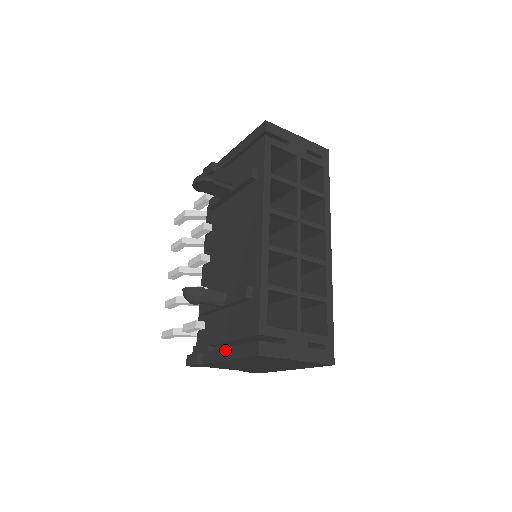
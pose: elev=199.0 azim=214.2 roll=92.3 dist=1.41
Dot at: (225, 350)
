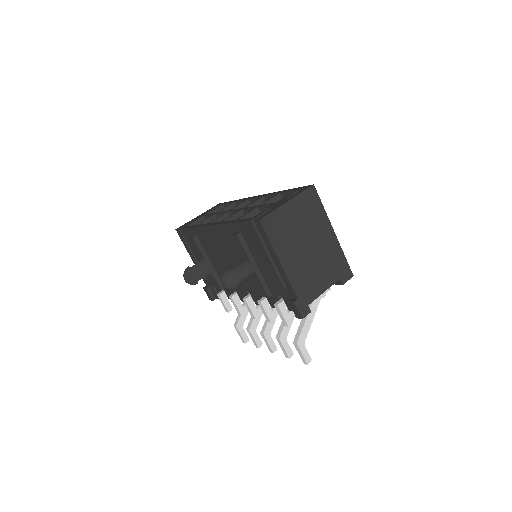
Dot at: (275, 264)
